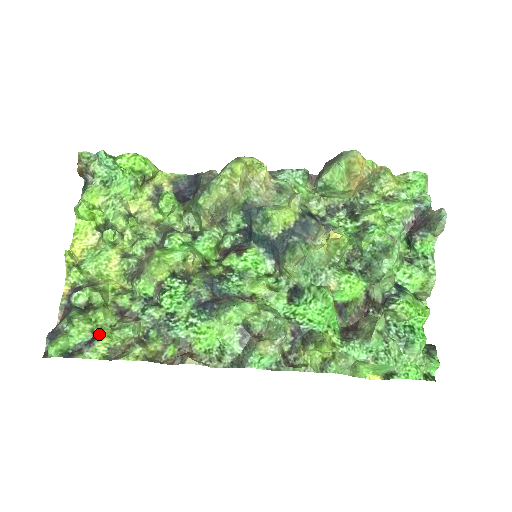
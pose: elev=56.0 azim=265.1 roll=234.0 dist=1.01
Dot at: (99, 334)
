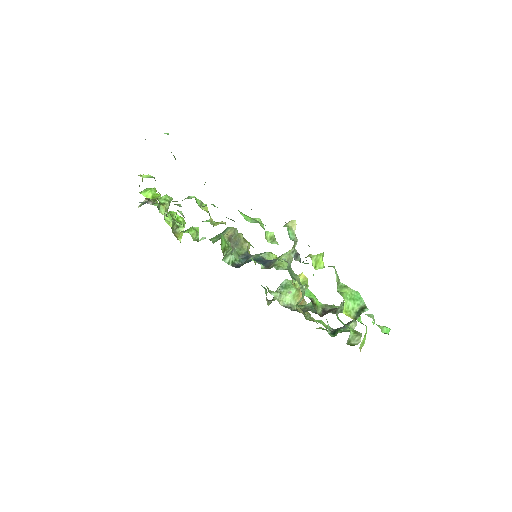
Dot at: occluded
